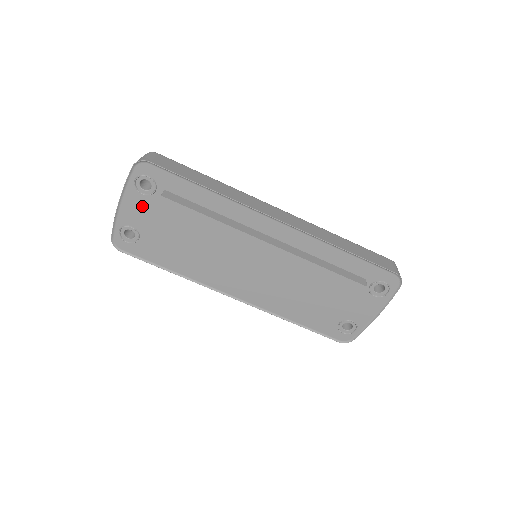
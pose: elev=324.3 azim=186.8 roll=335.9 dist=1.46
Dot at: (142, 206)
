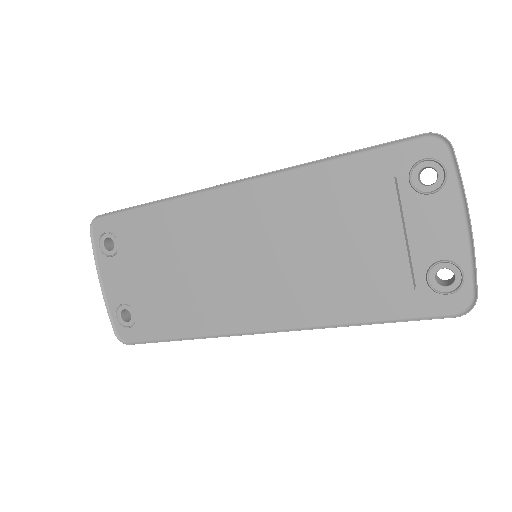
Dot at: (118, 271)
